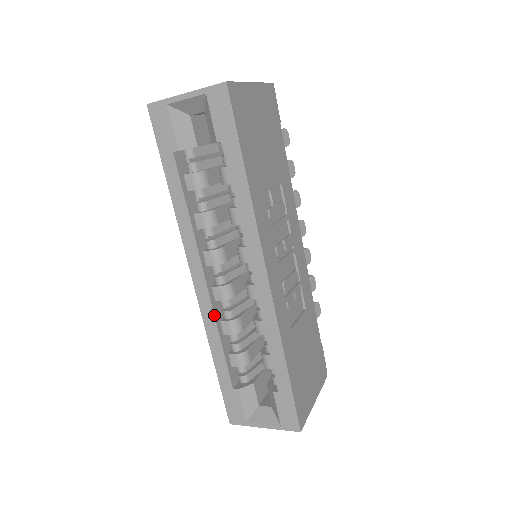
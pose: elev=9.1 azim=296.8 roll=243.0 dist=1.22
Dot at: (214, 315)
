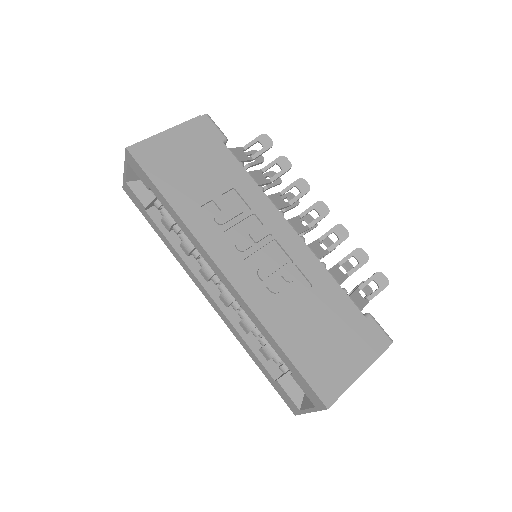
Dot at: (228, 320)
